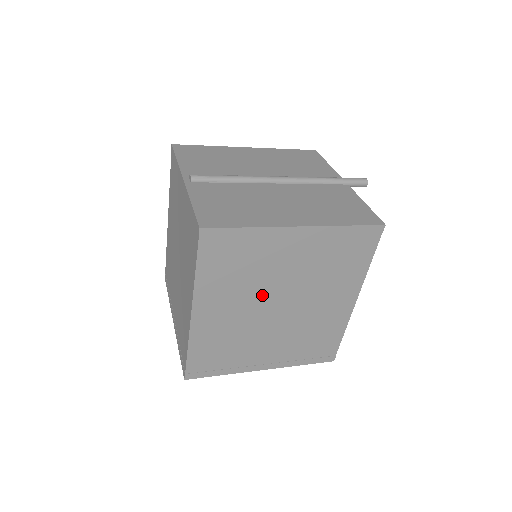
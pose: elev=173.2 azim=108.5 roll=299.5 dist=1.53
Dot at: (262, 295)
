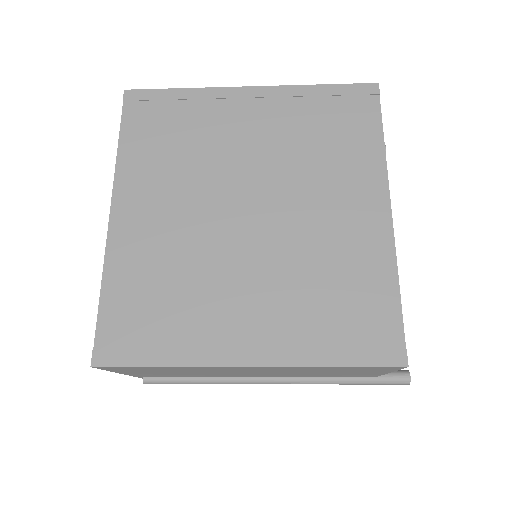
Dot at: (216, 188)
